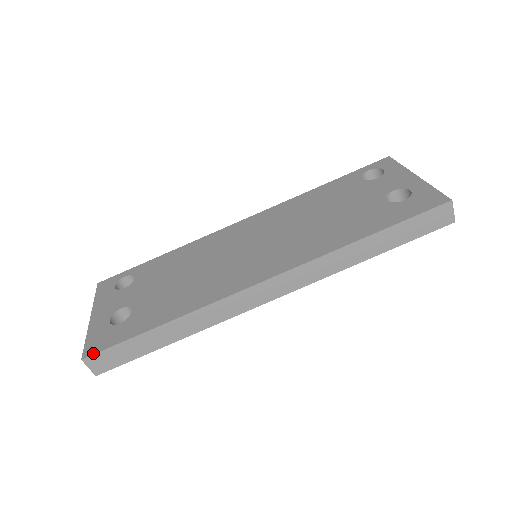
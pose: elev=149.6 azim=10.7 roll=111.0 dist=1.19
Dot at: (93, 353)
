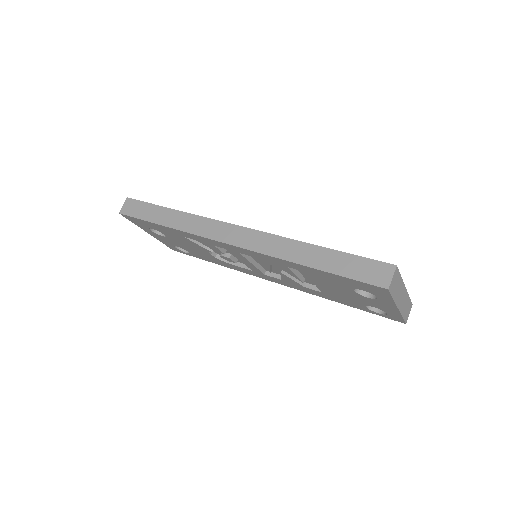
Dot at: (134, 199)
